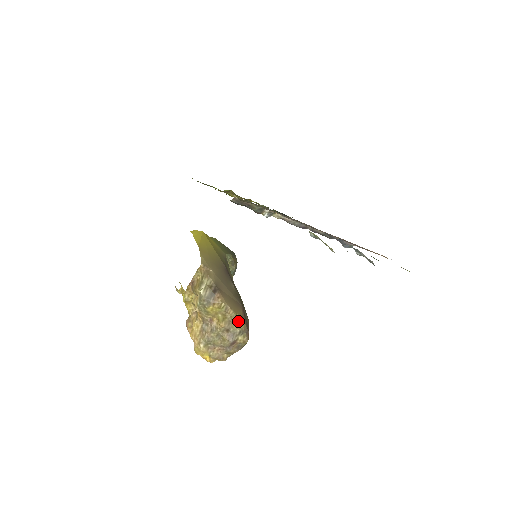
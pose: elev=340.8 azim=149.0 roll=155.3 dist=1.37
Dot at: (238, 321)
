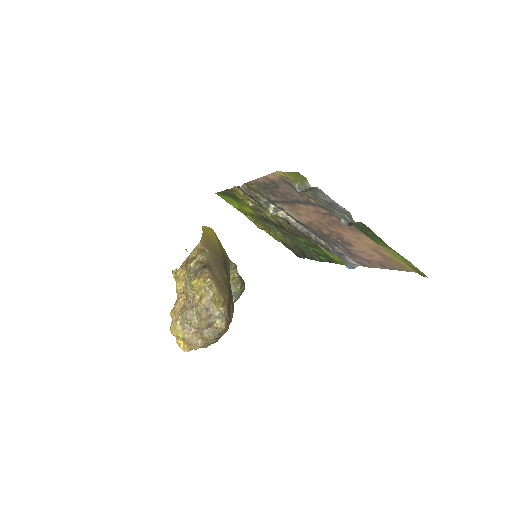
Dot at: (219, 300)
